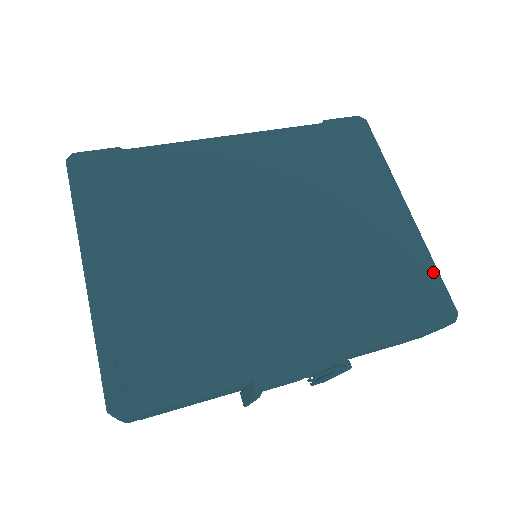
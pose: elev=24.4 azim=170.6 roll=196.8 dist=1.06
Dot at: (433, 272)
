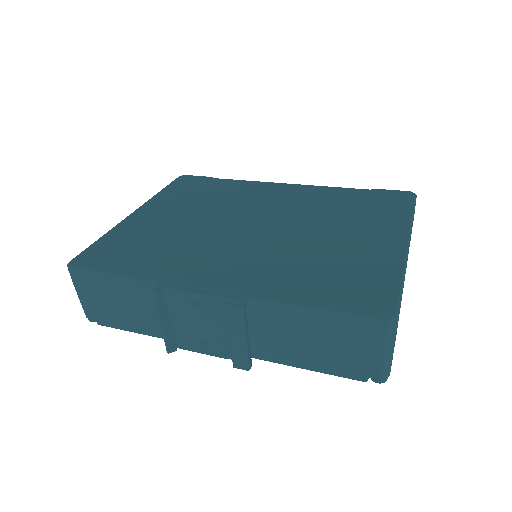
Dot at: (394, 283)
